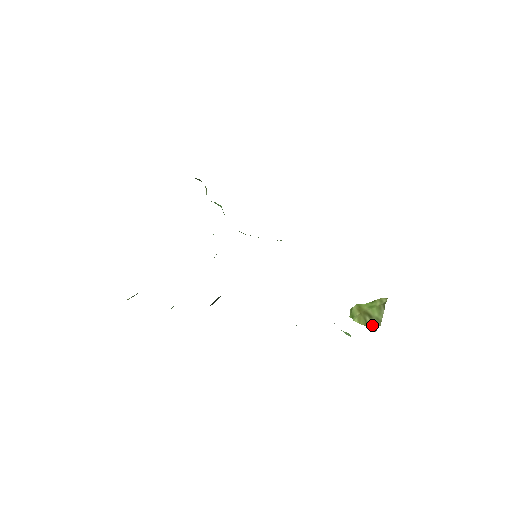
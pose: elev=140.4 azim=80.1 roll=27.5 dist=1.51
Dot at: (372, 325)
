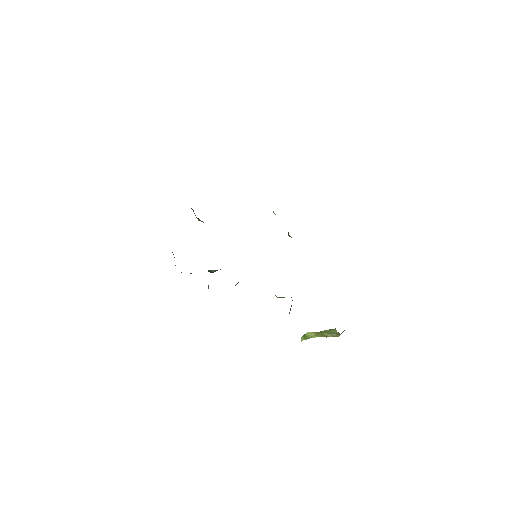
Dot at: (332, 336)
